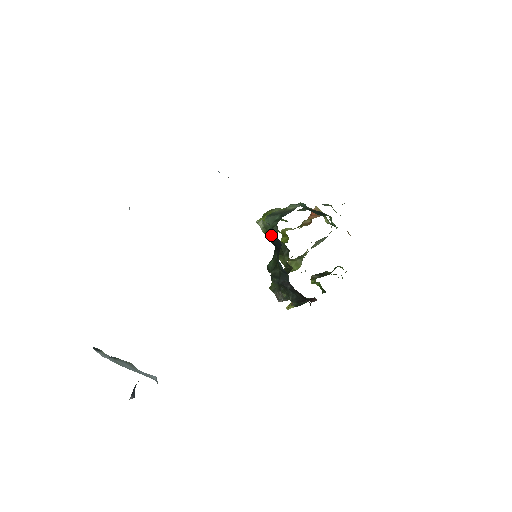
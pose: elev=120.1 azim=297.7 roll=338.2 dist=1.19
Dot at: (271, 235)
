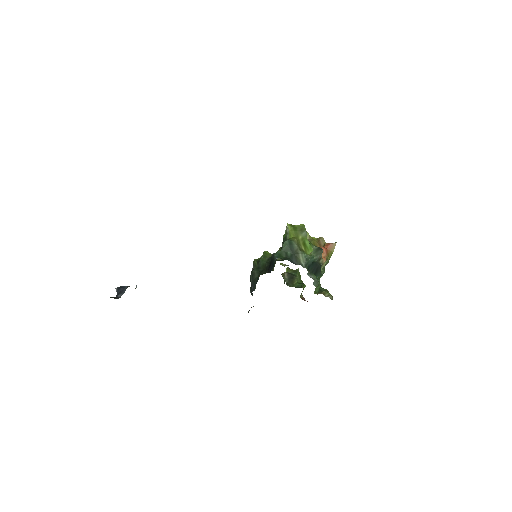
Dot at: (274, 259)
